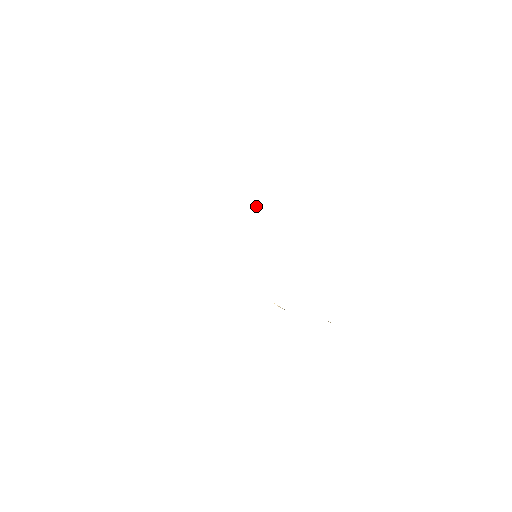
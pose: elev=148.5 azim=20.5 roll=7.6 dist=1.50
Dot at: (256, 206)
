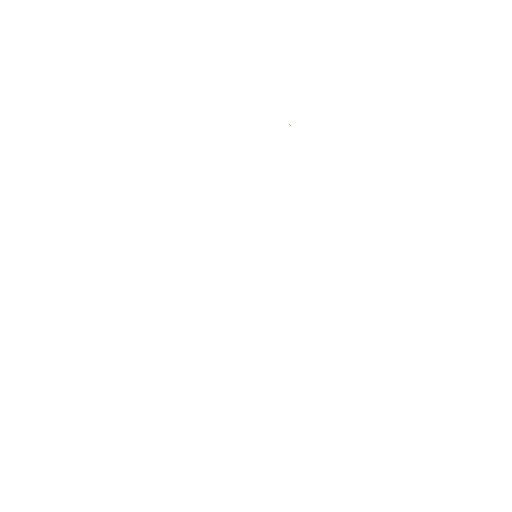
Dot at: occluded
